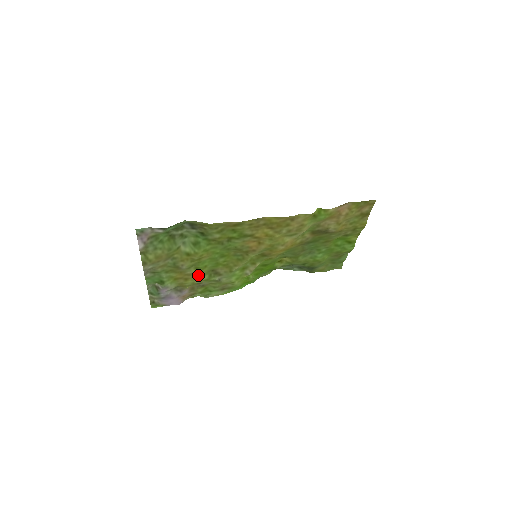
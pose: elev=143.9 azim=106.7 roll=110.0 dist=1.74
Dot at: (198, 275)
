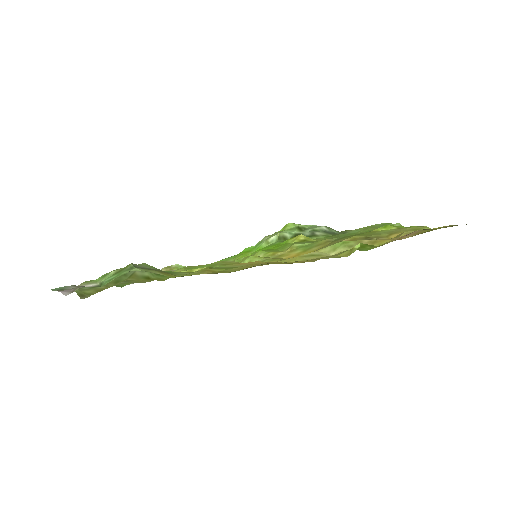
Dot at: occluded
